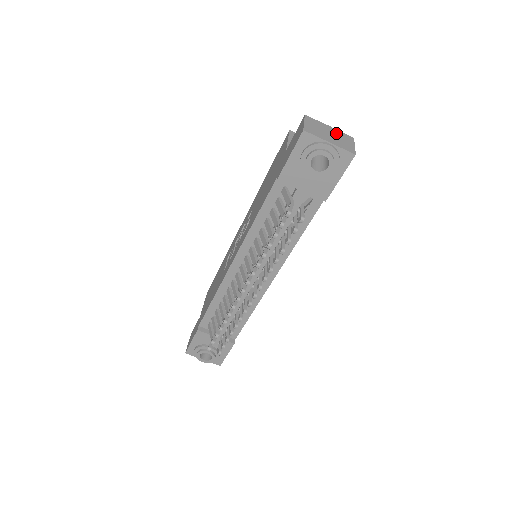
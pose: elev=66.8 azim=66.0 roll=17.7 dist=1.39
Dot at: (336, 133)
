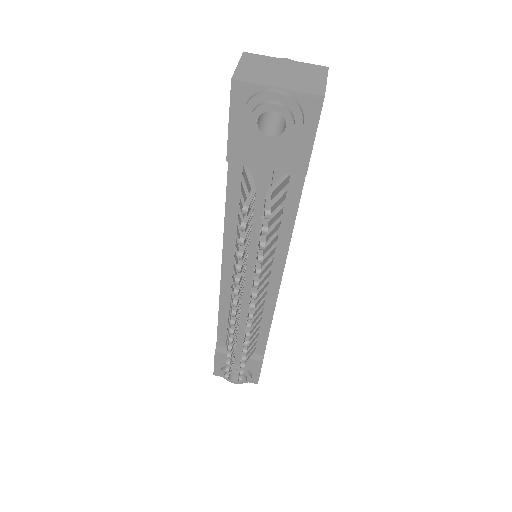
Dot at: (295, 68)
